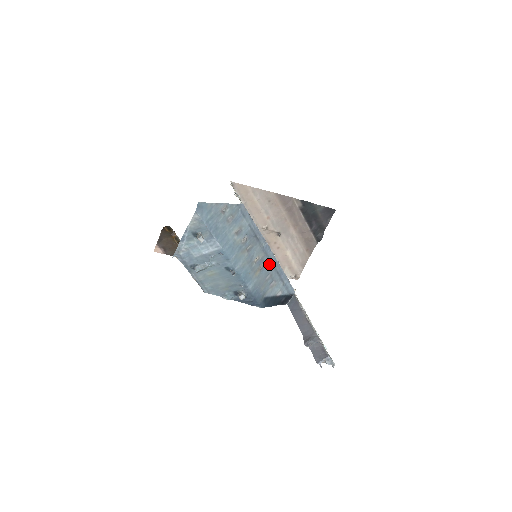
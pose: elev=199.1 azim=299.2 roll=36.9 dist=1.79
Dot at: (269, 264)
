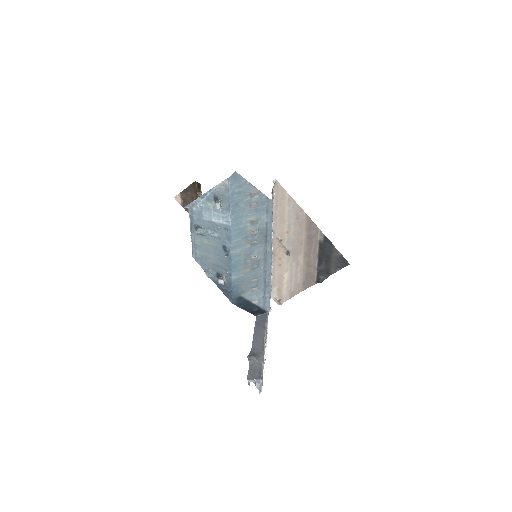
Dot at: (262, 269)
